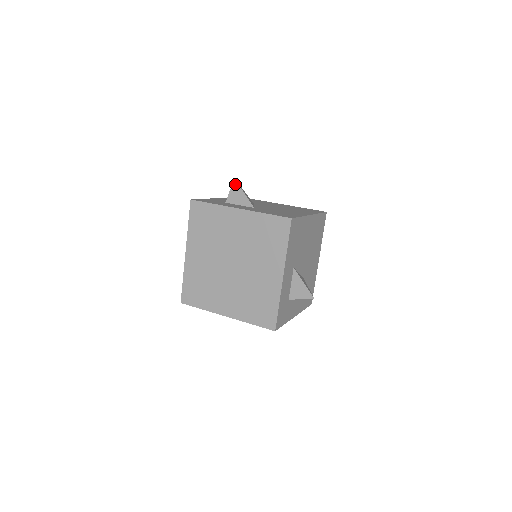
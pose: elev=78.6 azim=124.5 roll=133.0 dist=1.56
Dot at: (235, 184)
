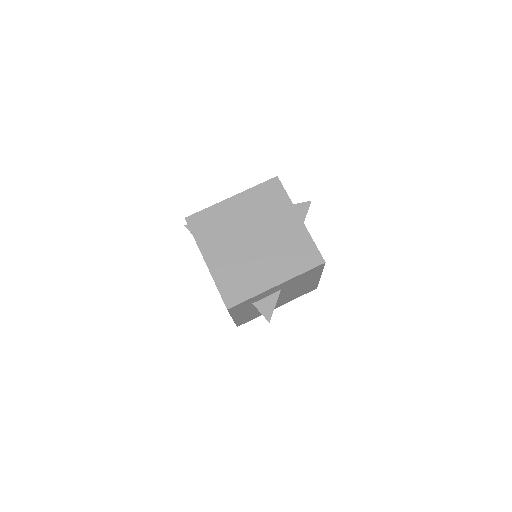
Dot at: (308, 204)
